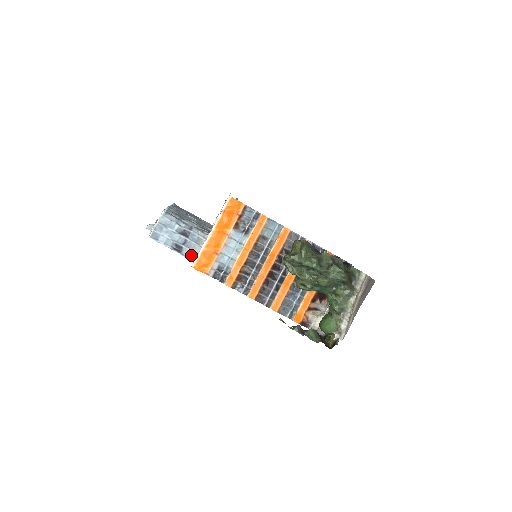
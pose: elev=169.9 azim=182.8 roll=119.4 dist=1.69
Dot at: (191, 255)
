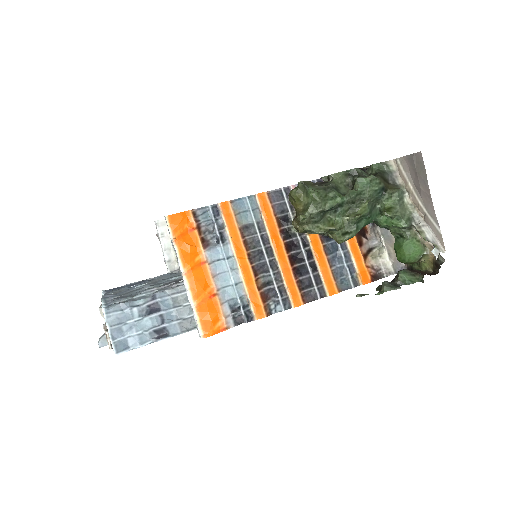
Dot at: (183, 326)
